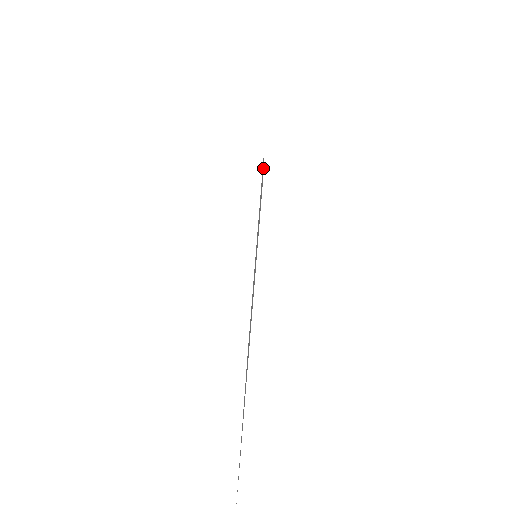
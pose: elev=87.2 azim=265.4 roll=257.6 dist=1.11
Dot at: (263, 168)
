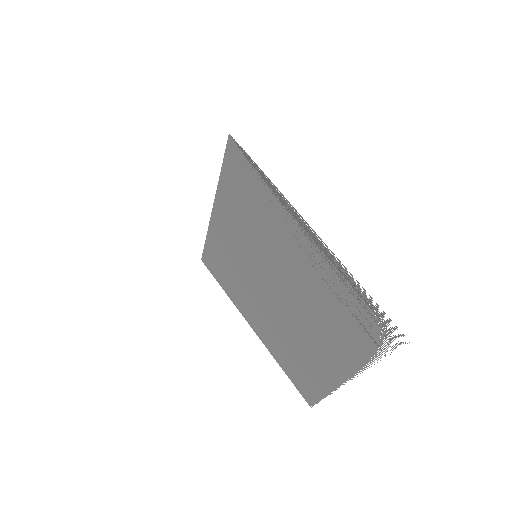
Dot at: (222, 173)
